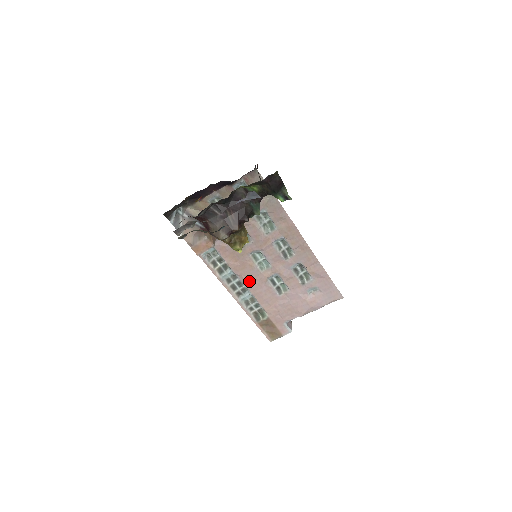
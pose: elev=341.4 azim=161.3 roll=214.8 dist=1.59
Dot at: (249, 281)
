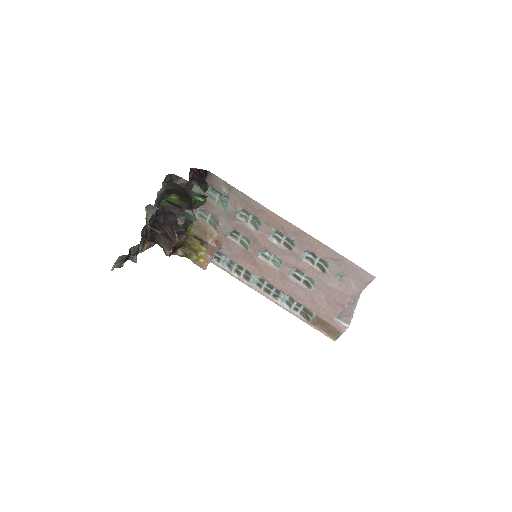
Dot at: (275, 282)
